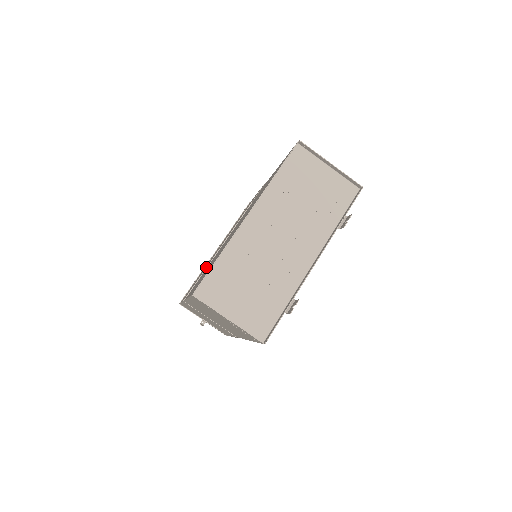
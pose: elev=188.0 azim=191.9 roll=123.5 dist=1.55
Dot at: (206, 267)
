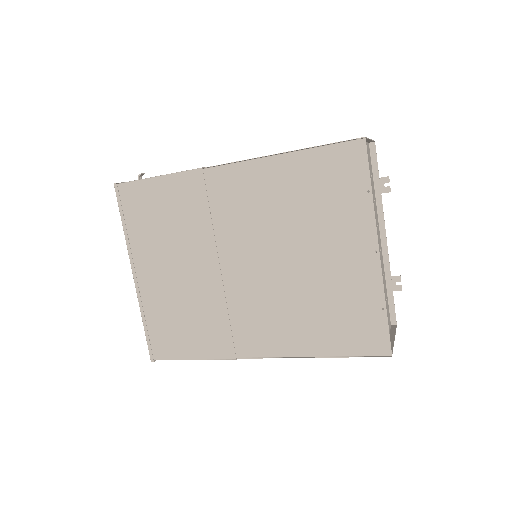
Dot at: (227, 311)
